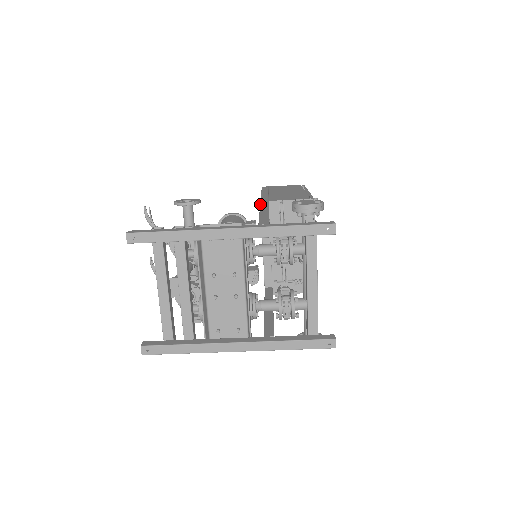
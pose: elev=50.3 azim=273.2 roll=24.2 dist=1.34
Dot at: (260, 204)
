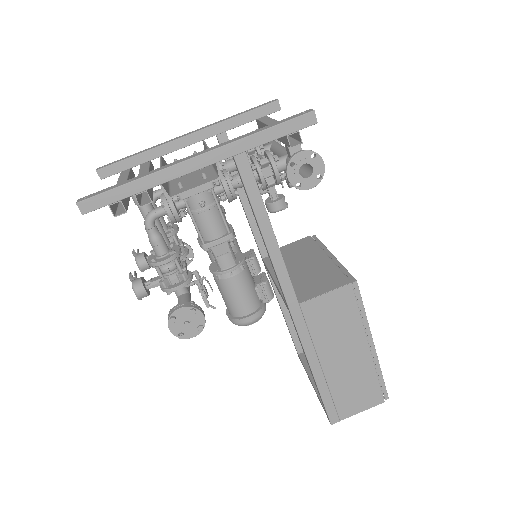
Dot at: occluded
